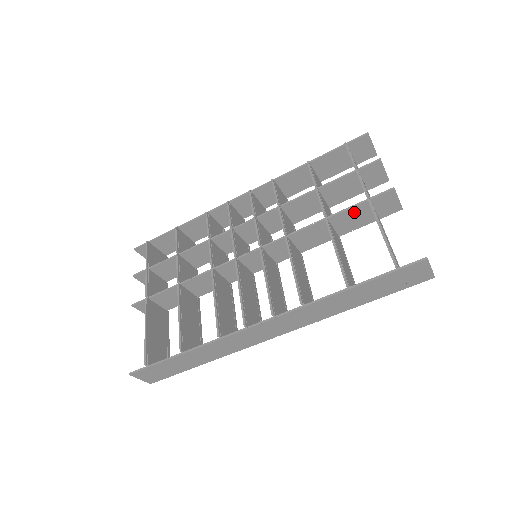
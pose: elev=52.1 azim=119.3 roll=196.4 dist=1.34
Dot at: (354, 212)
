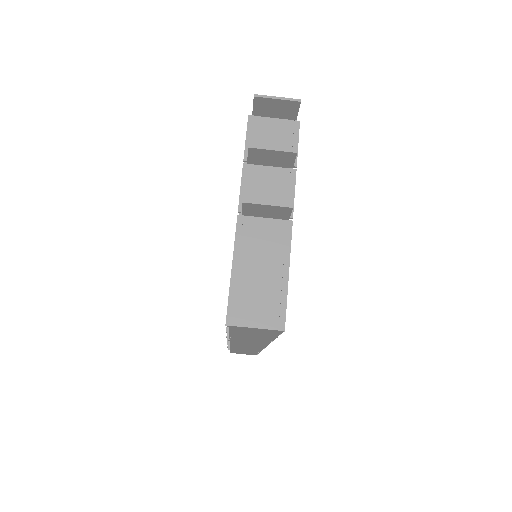
Dot at: occluded
